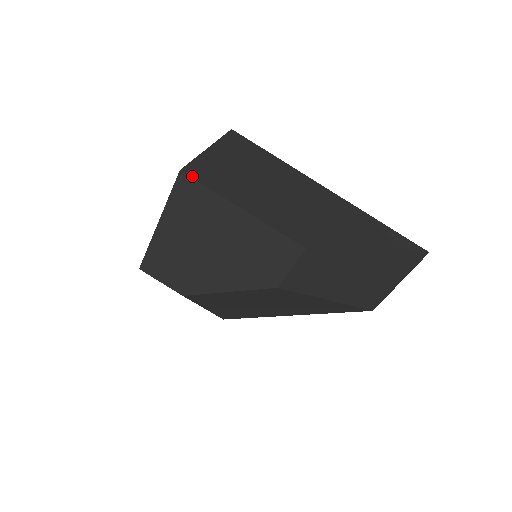
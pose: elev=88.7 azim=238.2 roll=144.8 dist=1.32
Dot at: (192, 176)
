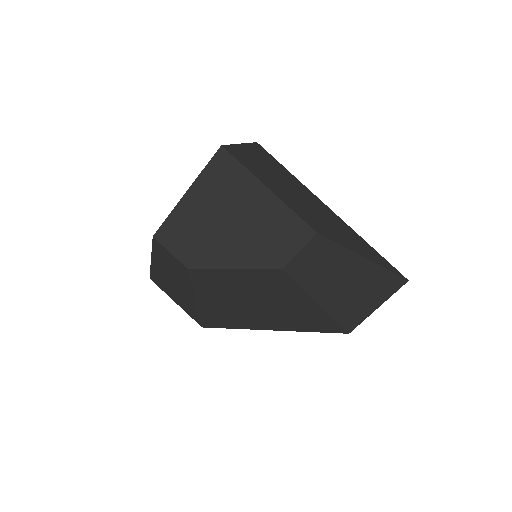
Dot at: (230, 153)
